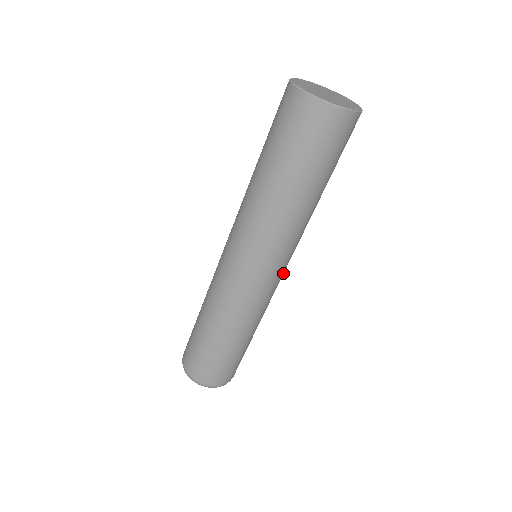
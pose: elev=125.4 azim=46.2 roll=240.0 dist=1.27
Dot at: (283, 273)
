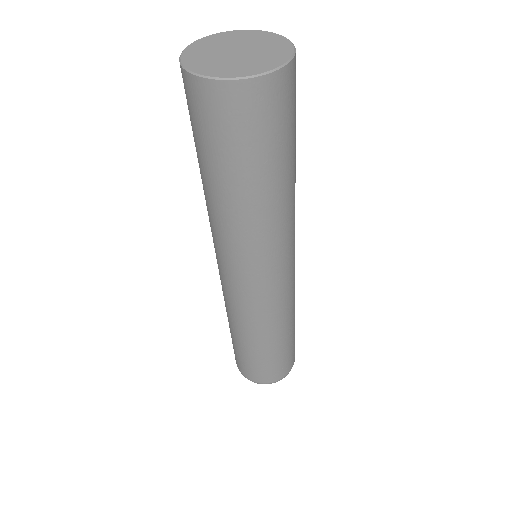
Dot at: (291, 271)
